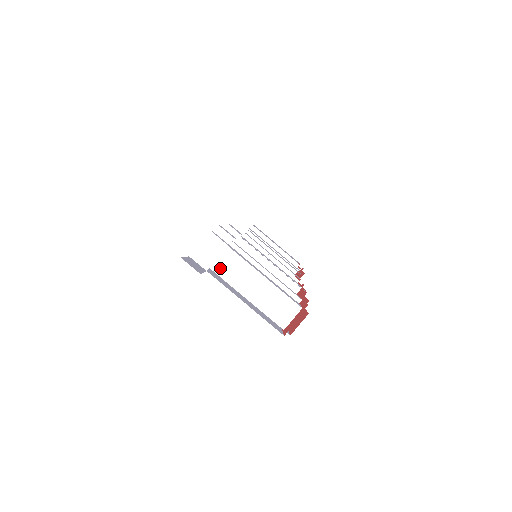
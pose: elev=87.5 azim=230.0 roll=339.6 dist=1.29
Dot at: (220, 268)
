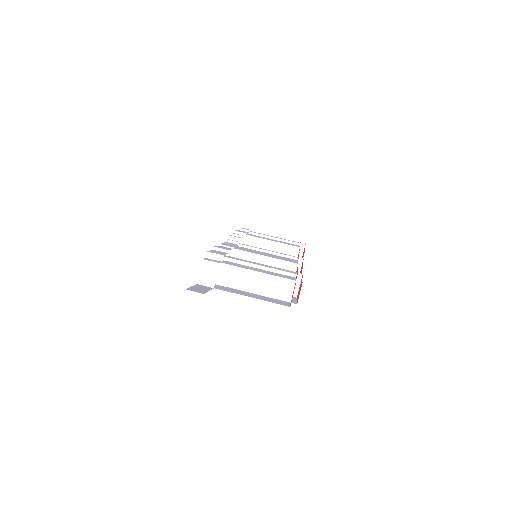
Dot at: (224, 281)
